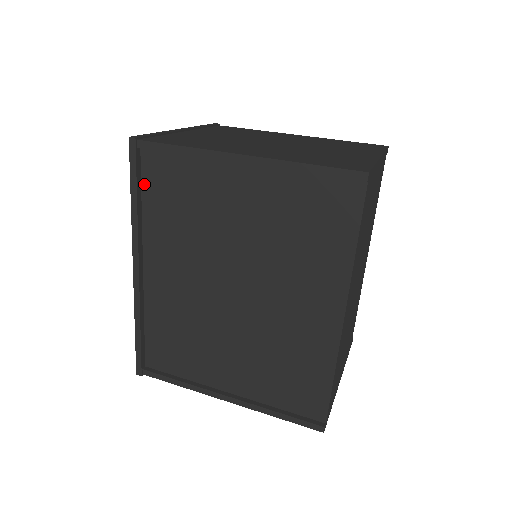
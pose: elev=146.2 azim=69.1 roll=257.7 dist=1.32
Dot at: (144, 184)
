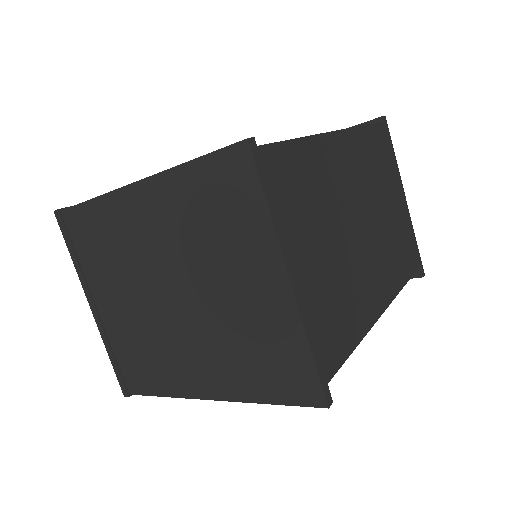
Dot at: occluded
